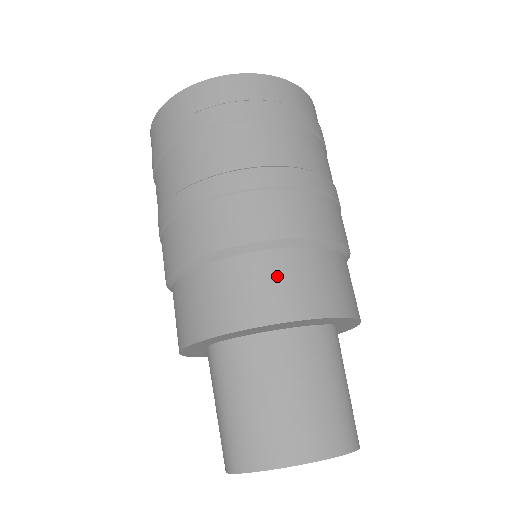
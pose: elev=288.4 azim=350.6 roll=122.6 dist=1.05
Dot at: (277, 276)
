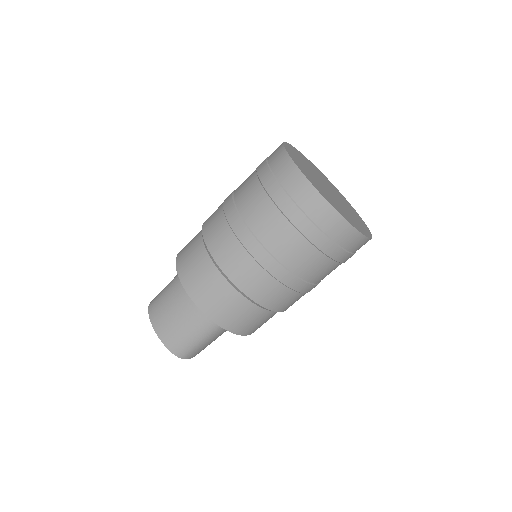
Dot at: (203, 274)
